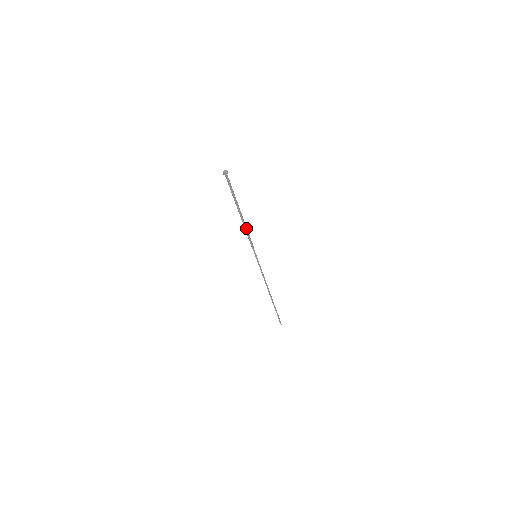
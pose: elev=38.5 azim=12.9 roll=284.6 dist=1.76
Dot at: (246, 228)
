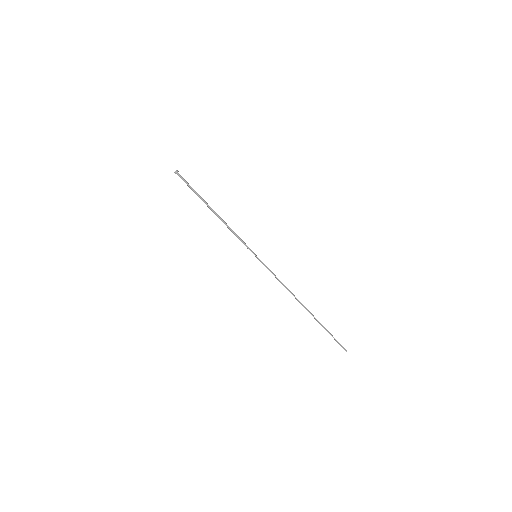
Dot at: (226, 224)
